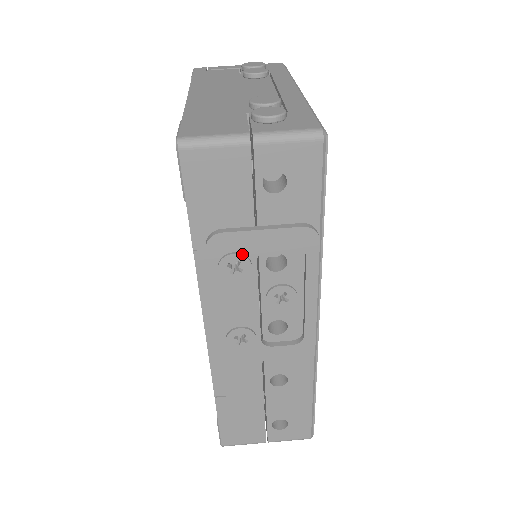
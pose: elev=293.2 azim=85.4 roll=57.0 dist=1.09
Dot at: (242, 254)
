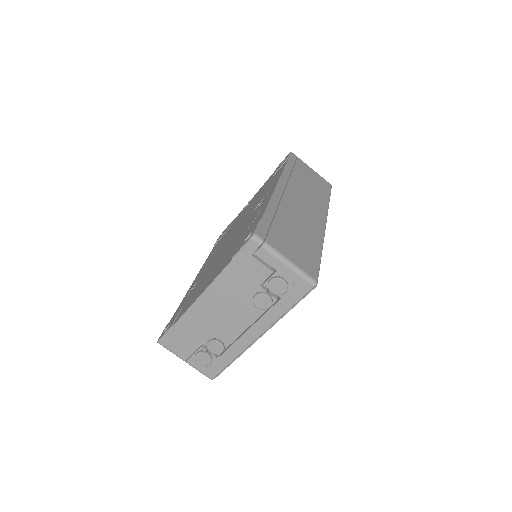
Dot at: occluded
